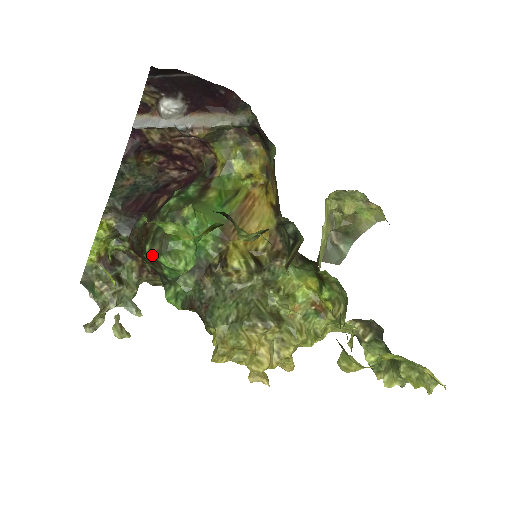
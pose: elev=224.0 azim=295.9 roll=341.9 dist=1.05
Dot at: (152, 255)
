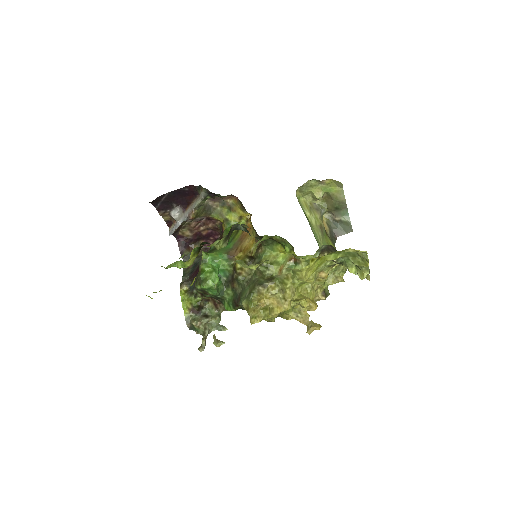
Dot at: (198, 288)
